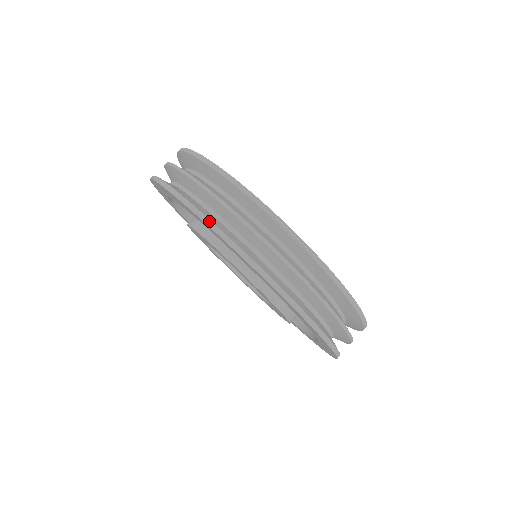
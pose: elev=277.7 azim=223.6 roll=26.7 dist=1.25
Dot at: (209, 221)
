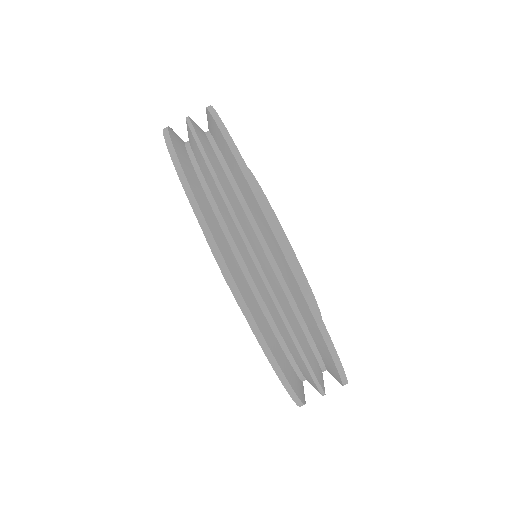
Dot at: (167, 128)
